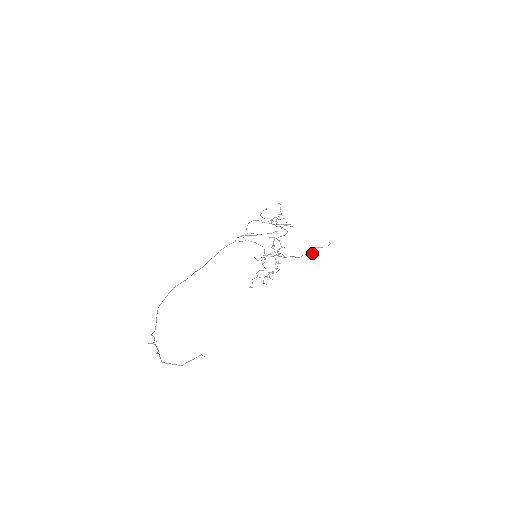
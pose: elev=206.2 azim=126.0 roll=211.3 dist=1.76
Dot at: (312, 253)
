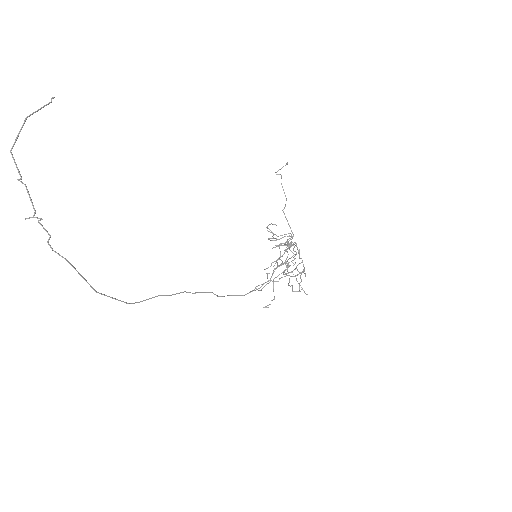
Dot at: occluded
